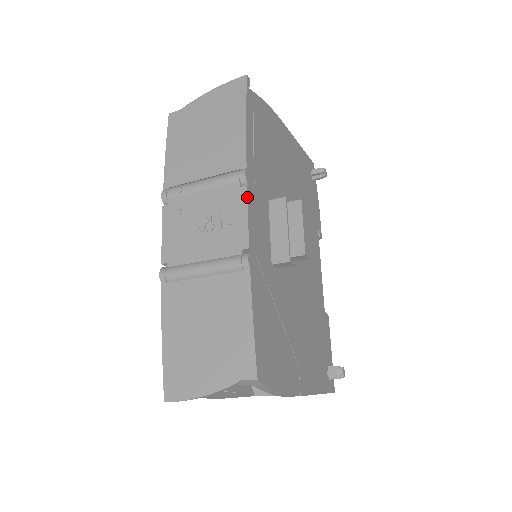
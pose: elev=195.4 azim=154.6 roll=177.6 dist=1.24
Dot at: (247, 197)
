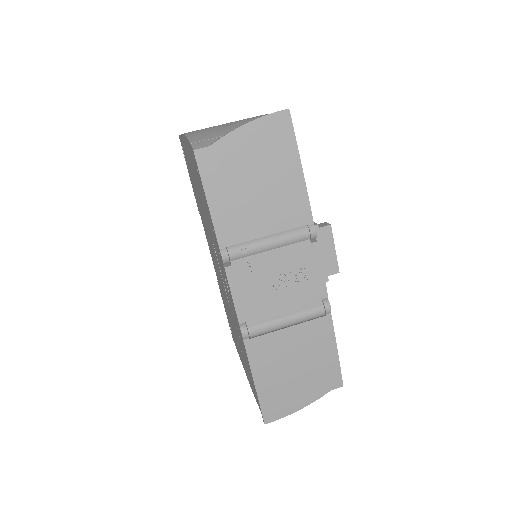
Dot at: (319, 252)
